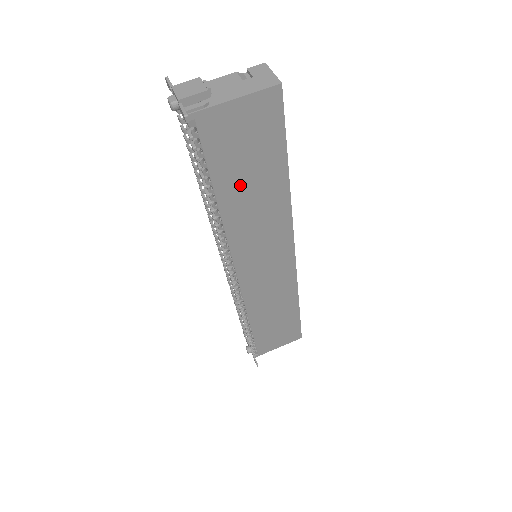
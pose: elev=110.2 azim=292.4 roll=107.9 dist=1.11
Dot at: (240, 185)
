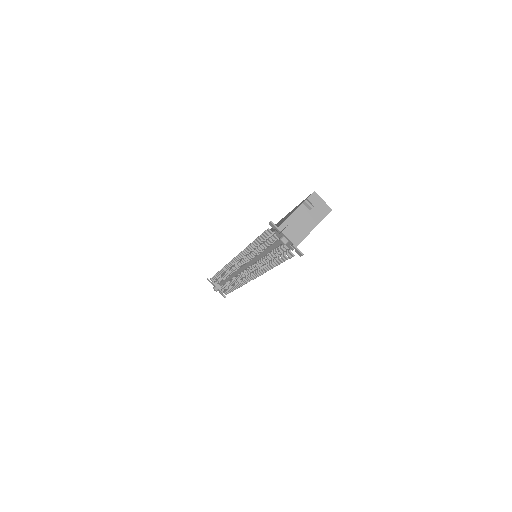
Dot at: occluded
